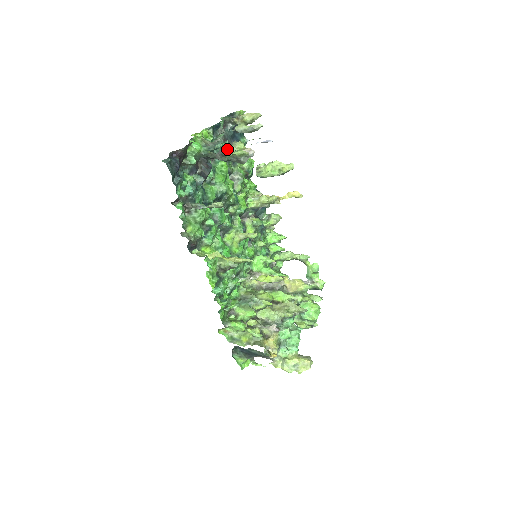
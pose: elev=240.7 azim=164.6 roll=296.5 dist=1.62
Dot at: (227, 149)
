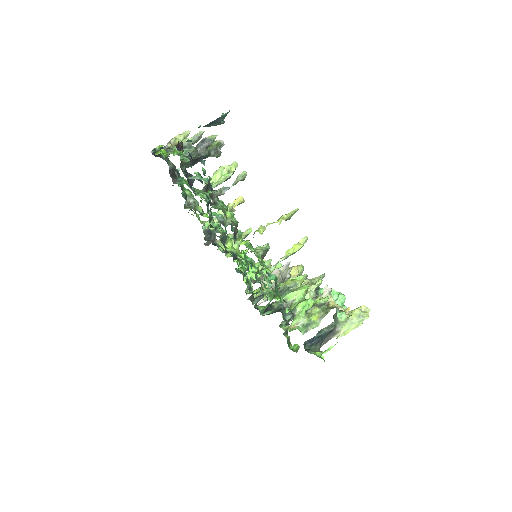
Dot at: (209, 139)
